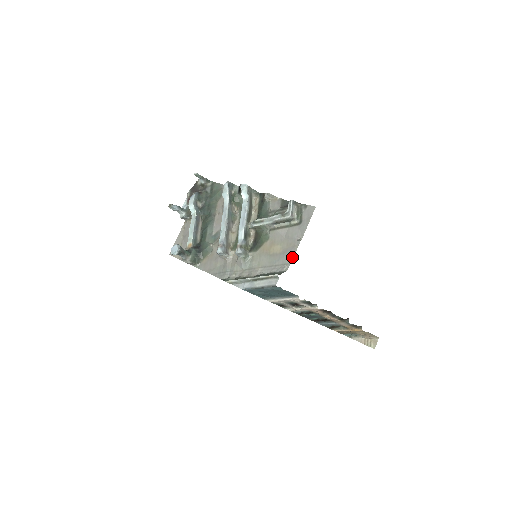
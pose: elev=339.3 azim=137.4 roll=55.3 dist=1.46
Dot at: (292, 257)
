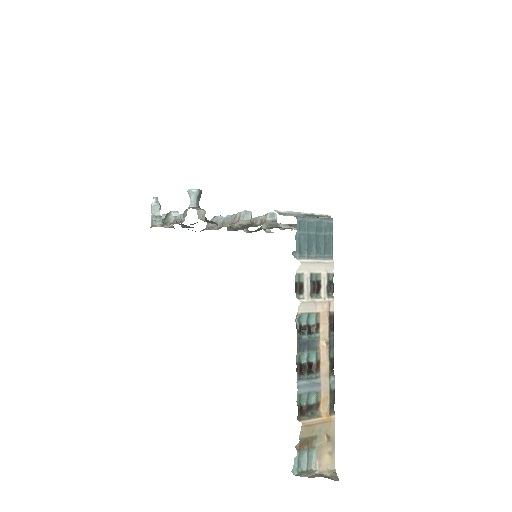
Dot at: occluded
